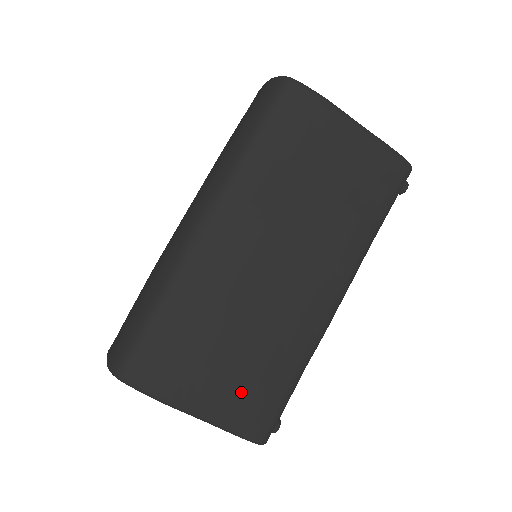
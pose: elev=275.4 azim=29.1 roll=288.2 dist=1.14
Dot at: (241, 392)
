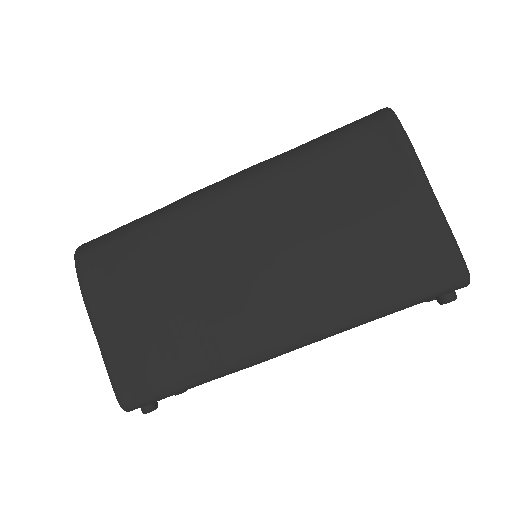
Dot at: (138, 344)
